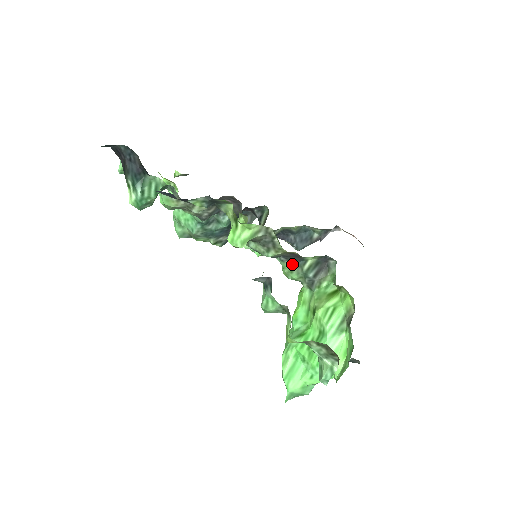
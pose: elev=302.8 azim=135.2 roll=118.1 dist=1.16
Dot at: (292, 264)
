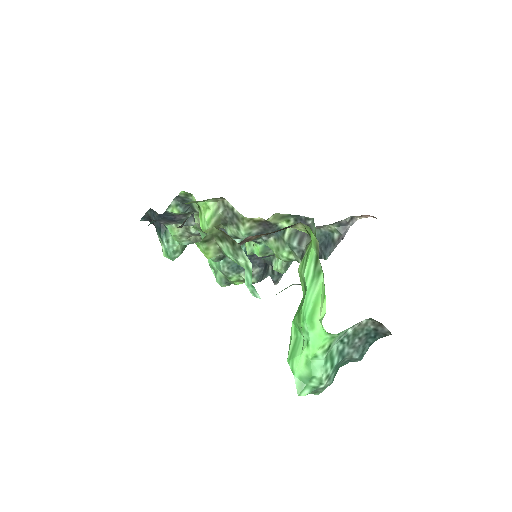
Dot at: (275, 240)
